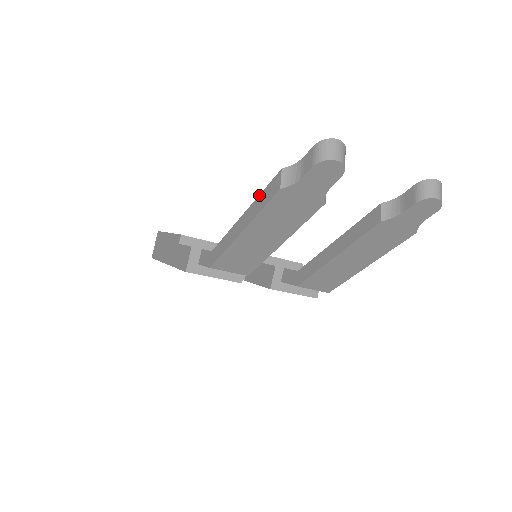
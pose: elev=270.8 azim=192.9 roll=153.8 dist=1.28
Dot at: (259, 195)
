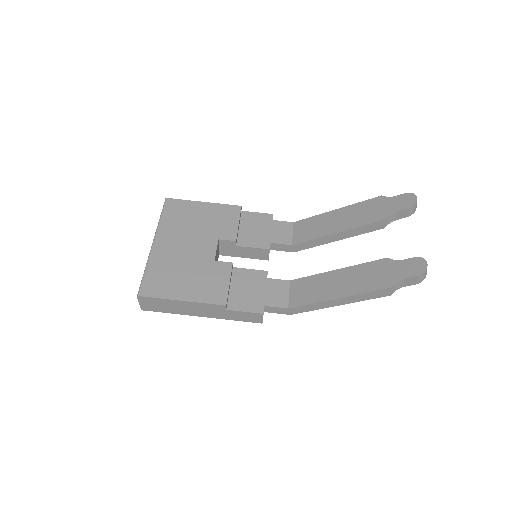
Dot at: (361, 294)
